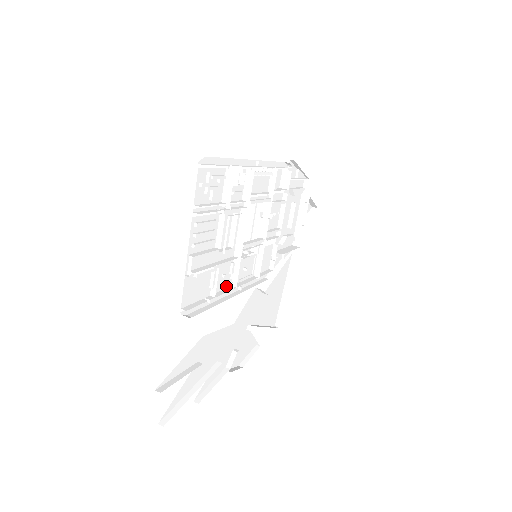
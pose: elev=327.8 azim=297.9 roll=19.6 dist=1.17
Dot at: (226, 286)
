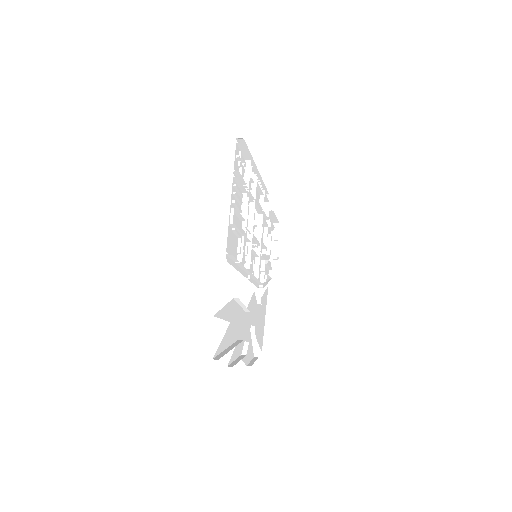
Dot at: (243, 265)
